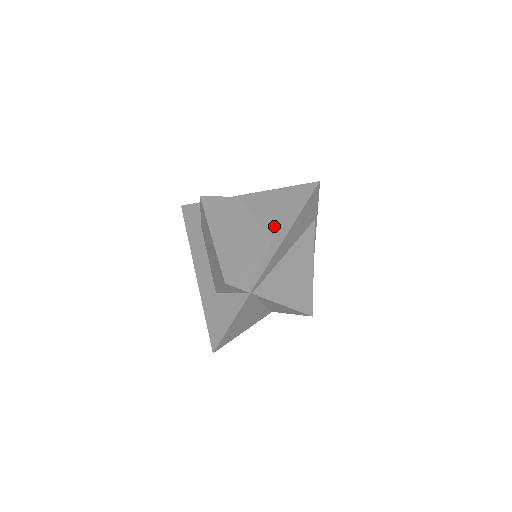
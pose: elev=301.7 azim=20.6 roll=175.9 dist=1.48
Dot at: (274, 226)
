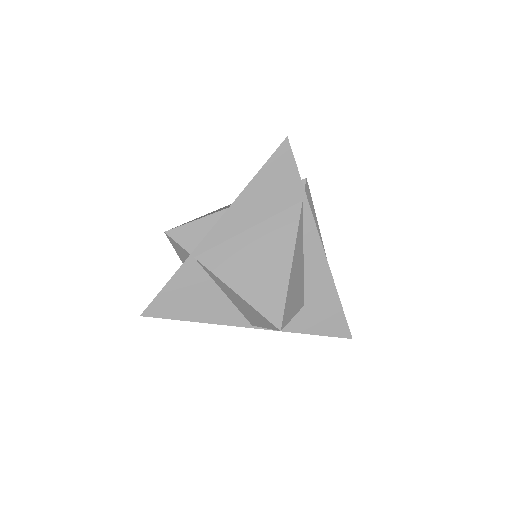
Dot at: occluded
